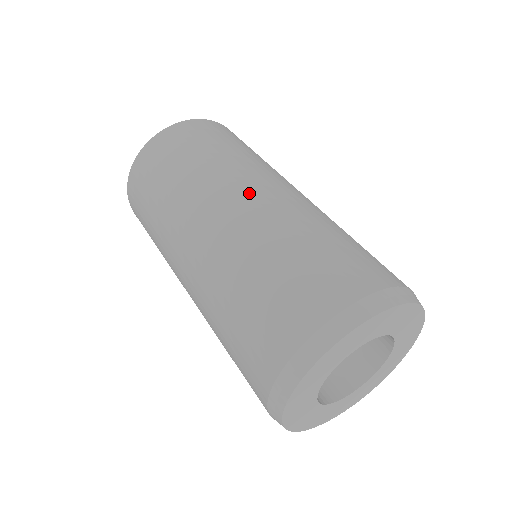
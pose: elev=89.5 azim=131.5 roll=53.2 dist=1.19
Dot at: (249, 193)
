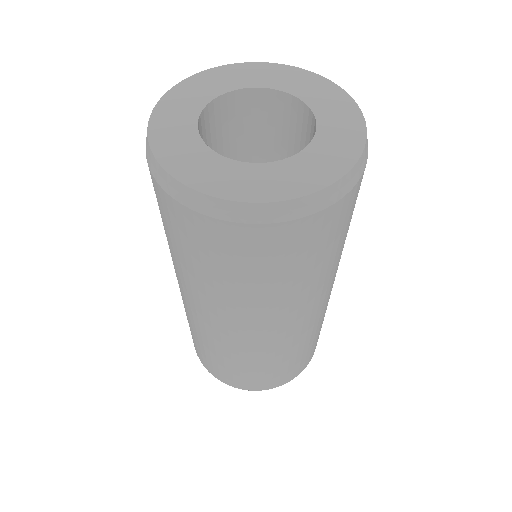
Dot at: occluded
